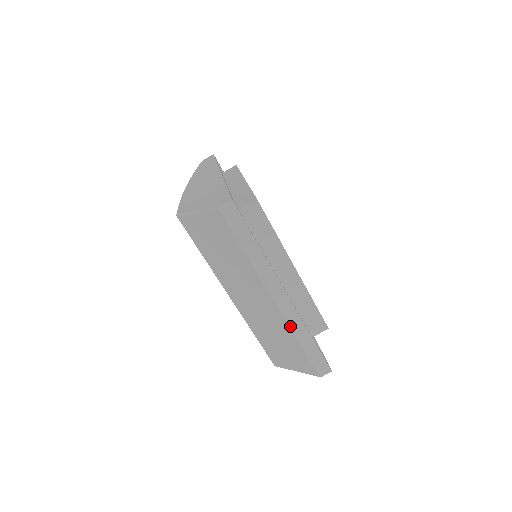
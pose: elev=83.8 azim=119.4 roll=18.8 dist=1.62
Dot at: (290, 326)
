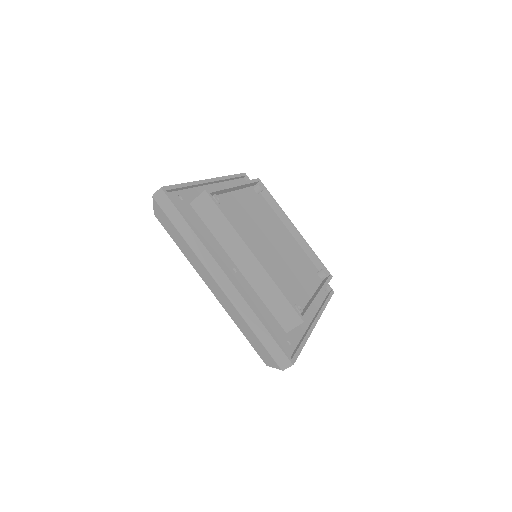
Dot at: (237, 309)
